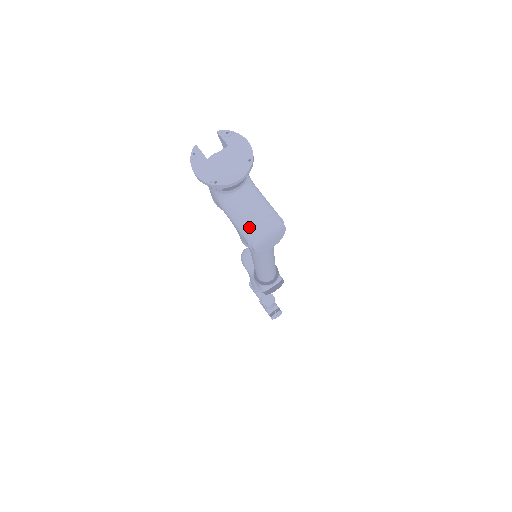
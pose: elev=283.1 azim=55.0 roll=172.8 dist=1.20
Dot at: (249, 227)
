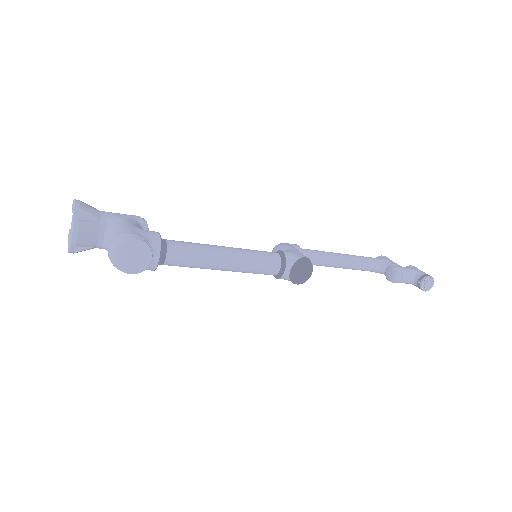
Dot at: (111, 261)
